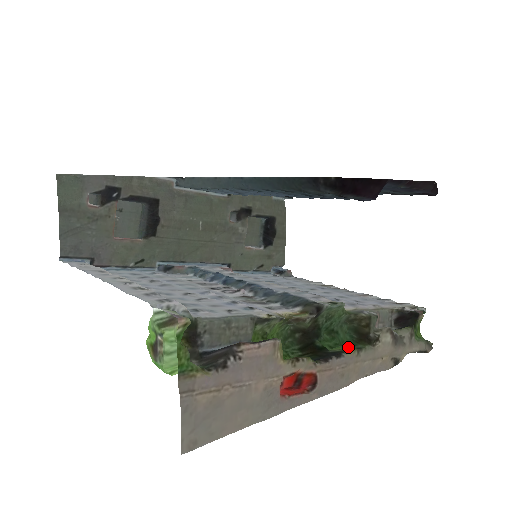
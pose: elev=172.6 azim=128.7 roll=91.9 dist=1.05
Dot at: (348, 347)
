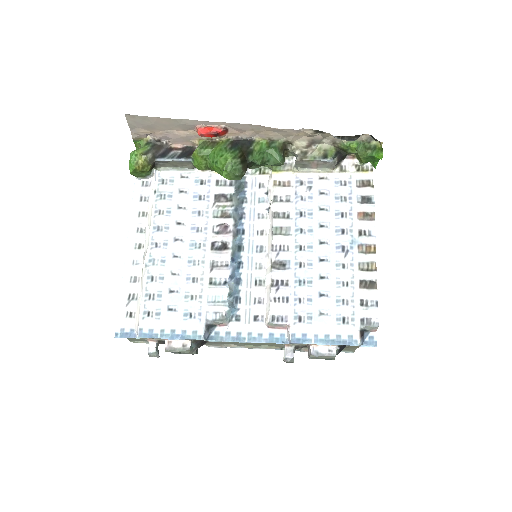
Dot at: (262, 144)
